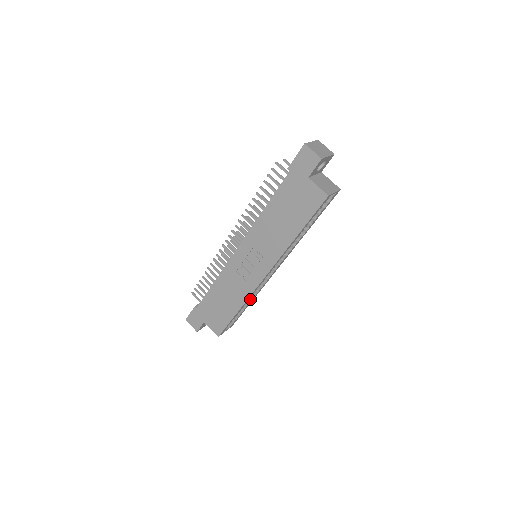
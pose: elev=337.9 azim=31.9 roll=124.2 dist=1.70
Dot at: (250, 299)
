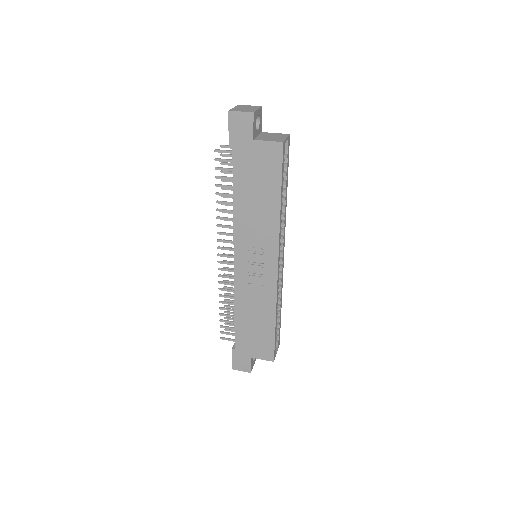
Dot at: (278, 304)
